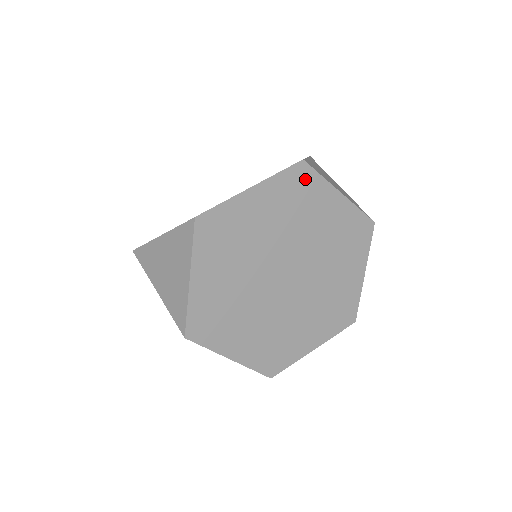
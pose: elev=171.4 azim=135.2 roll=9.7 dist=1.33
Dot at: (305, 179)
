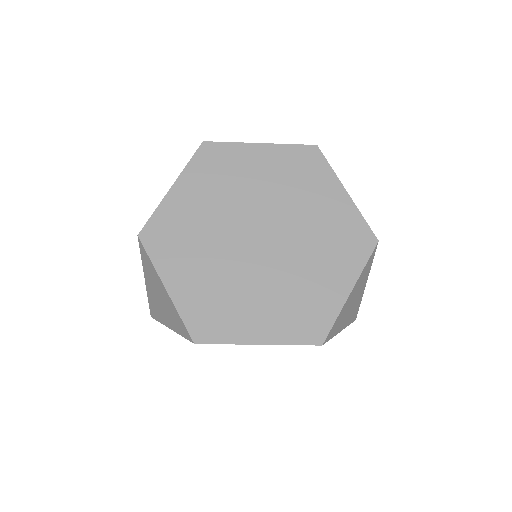
Dot at: occluded
